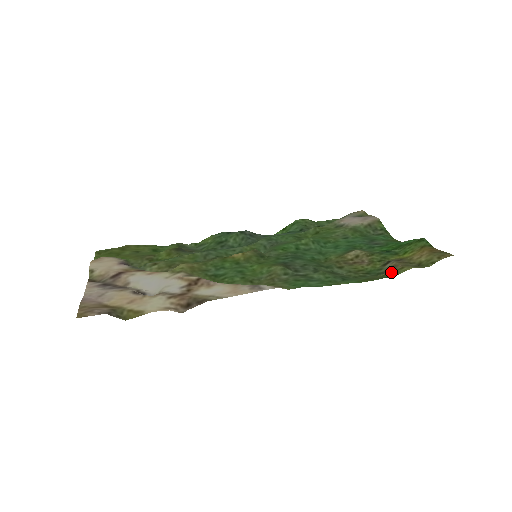
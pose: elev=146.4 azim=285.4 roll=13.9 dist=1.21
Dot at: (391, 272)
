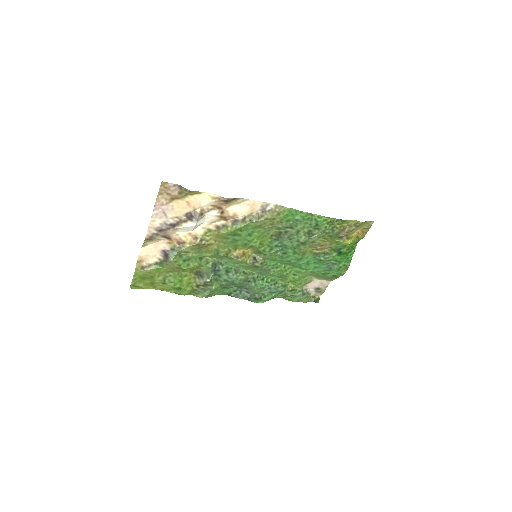
Dot at: (342, 224)
